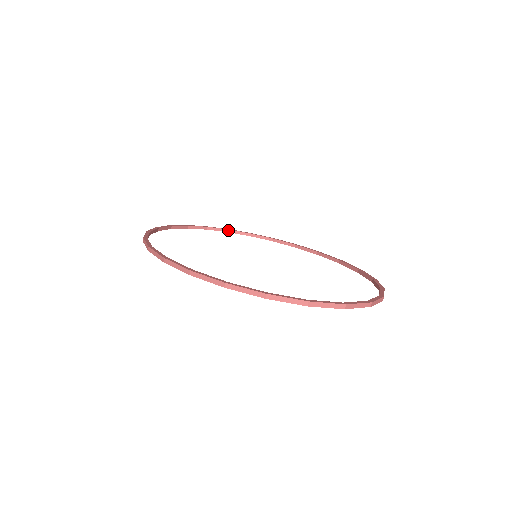
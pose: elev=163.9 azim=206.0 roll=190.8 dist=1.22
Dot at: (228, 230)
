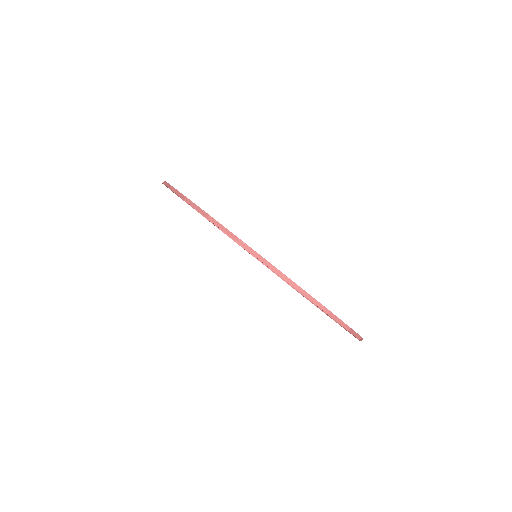
Dot at: occluded
